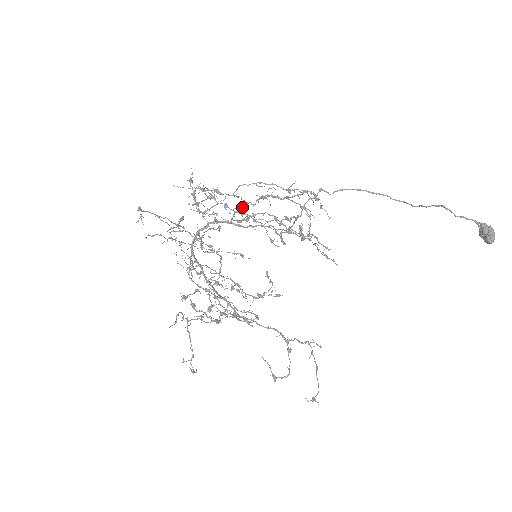
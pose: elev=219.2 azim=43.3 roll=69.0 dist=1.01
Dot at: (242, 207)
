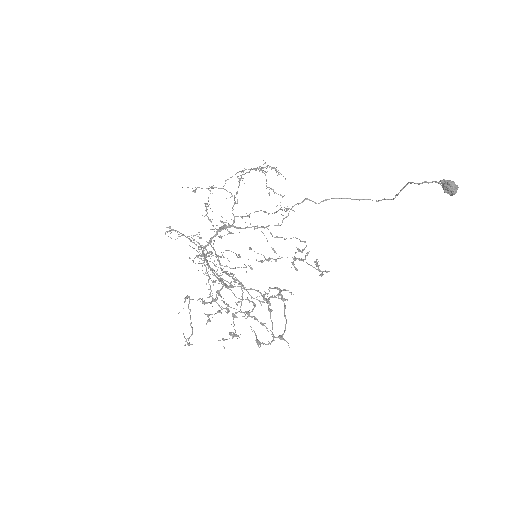
Dot at: (234, 204)
